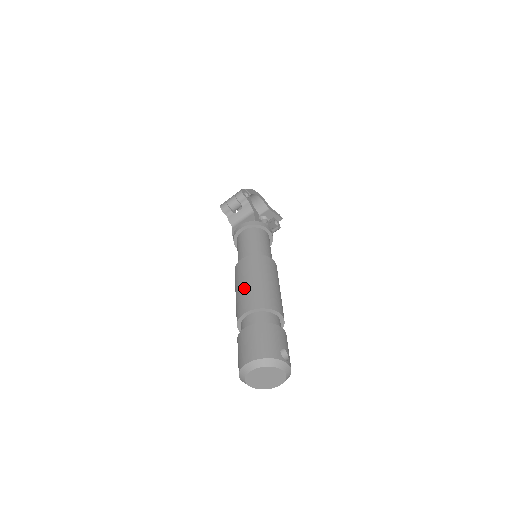
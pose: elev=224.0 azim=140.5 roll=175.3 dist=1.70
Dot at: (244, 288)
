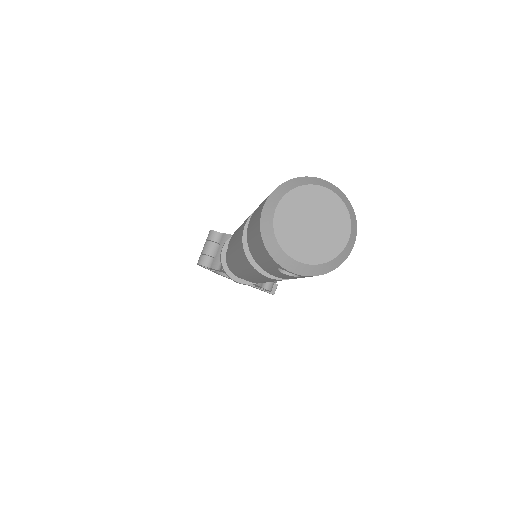
Dot at: (237, 231)
